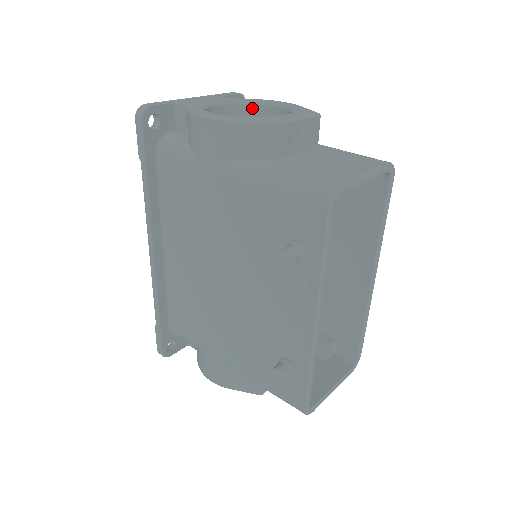
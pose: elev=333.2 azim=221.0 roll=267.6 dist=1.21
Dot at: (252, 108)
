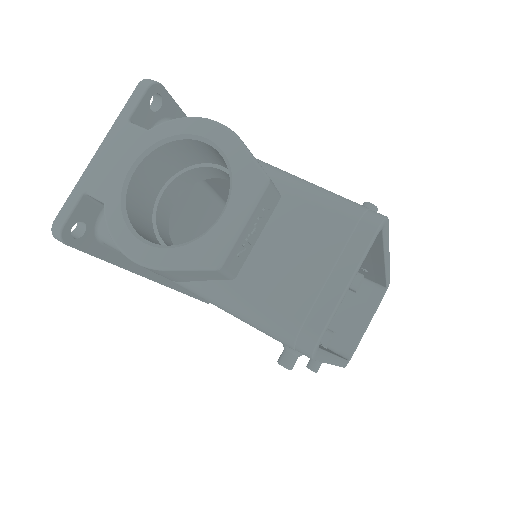
Dot at: (176, 144)
